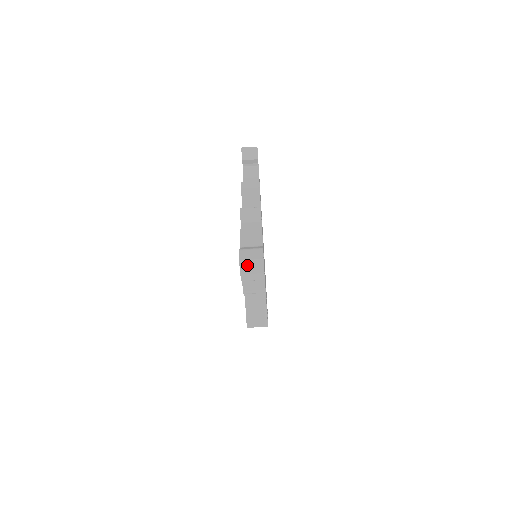
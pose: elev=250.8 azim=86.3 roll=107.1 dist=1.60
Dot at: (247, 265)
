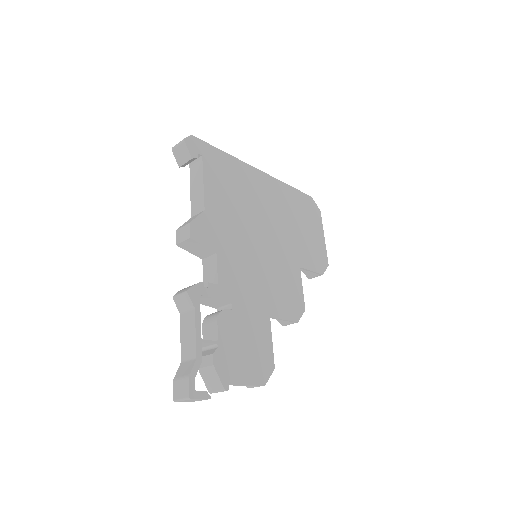
Dot at: (183, 401)
